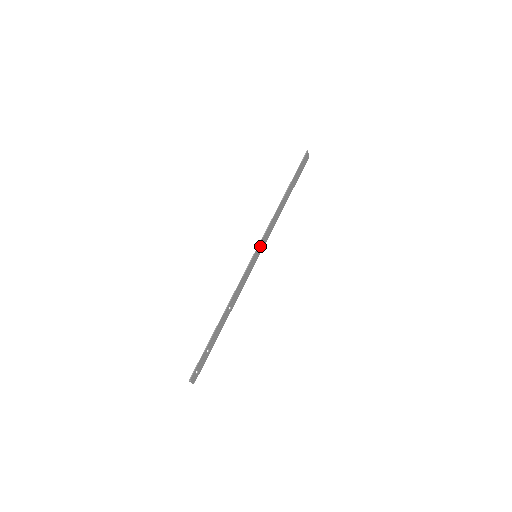
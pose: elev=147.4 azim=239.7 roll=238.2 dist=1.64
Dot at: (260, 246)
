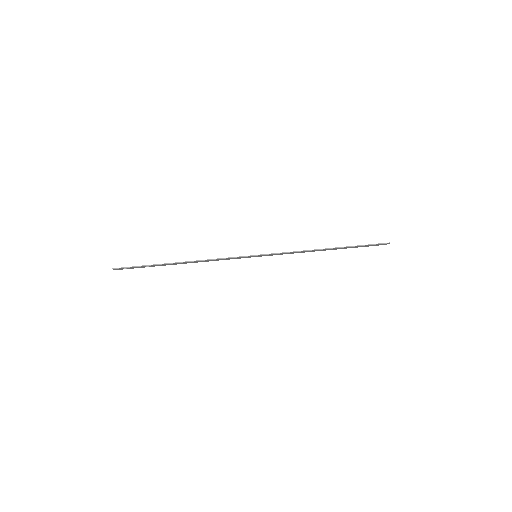
Dot at: (267, 255)
